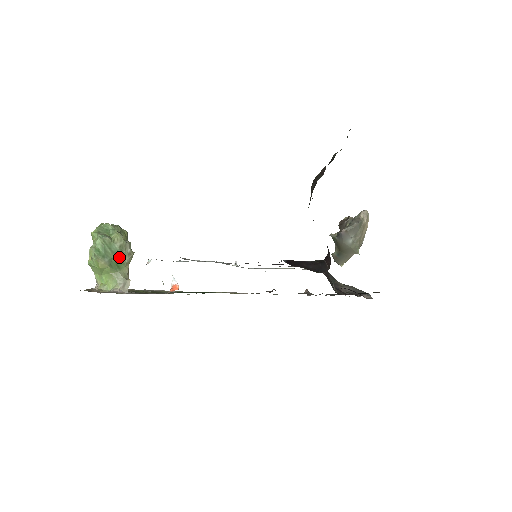
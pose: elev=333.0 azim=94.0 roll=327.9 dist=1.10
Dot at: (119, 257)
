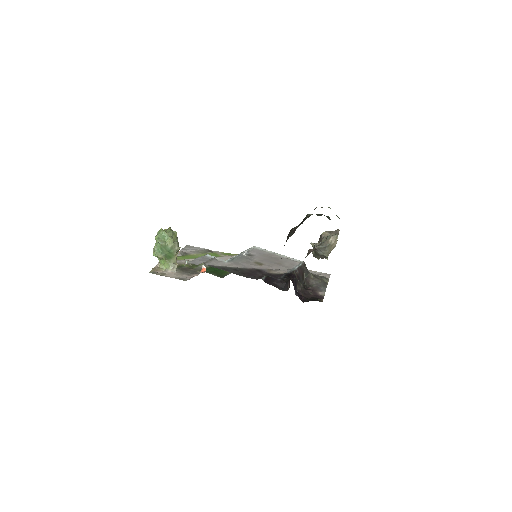
Dot at: (171, 252)
